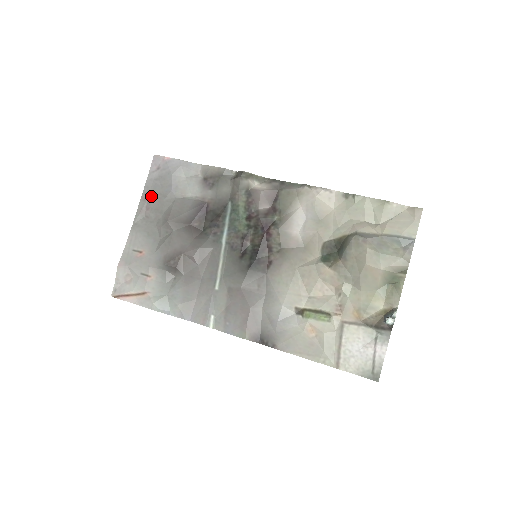
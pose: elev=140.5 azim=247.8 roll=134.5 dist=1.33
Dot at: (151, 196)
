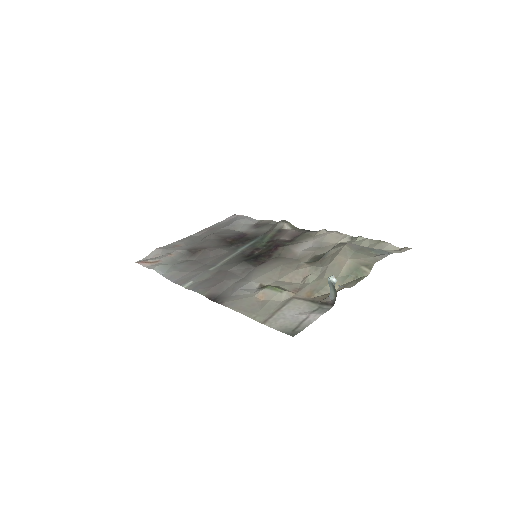
Dot at: (213, 228)
